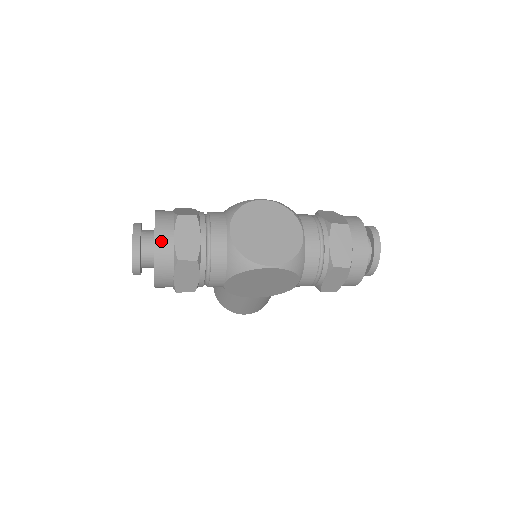
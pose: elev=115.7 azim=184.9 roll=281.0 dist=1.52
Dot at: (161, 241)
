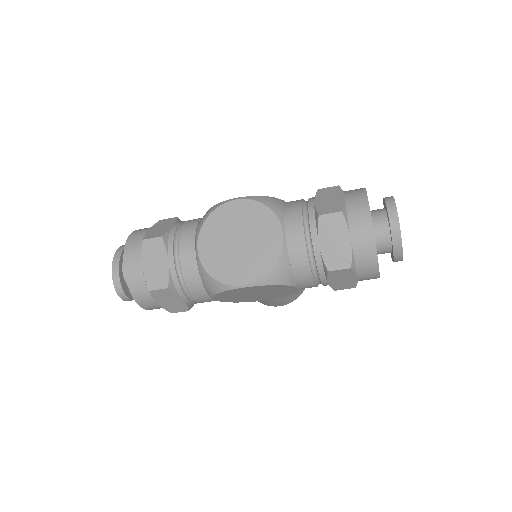
Dot at: (131, 272)
